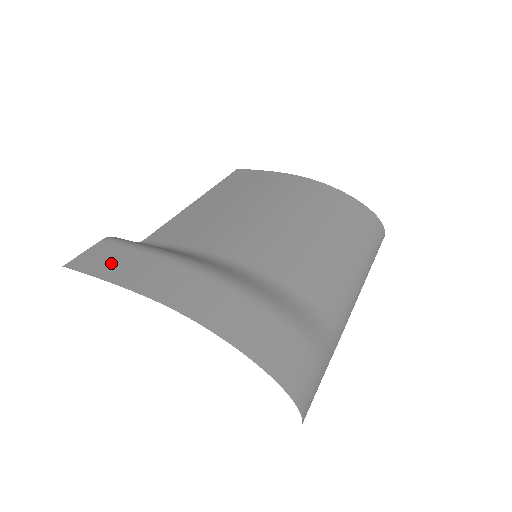
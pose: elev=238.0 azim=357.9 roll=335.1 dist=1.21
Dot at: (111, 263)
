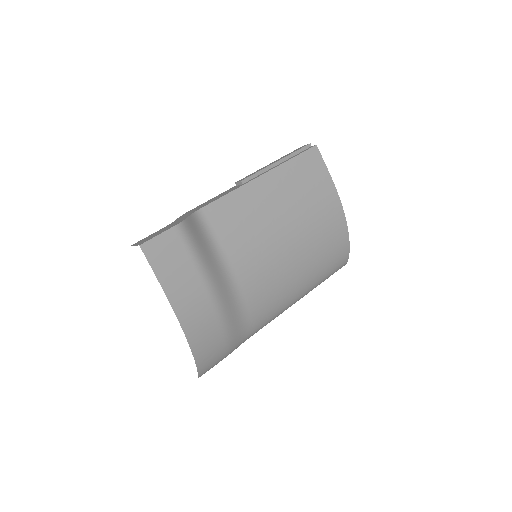
Dot at: (168, 262)
